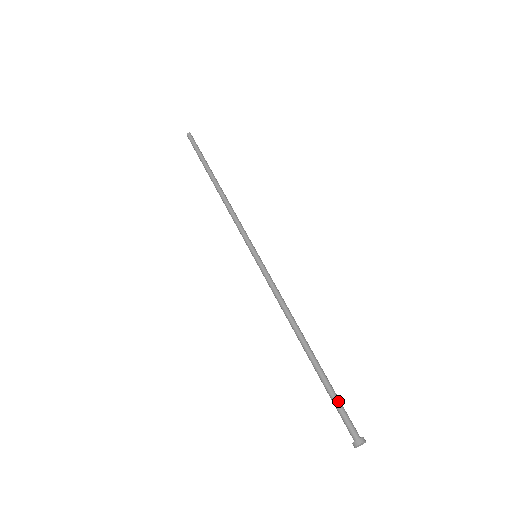
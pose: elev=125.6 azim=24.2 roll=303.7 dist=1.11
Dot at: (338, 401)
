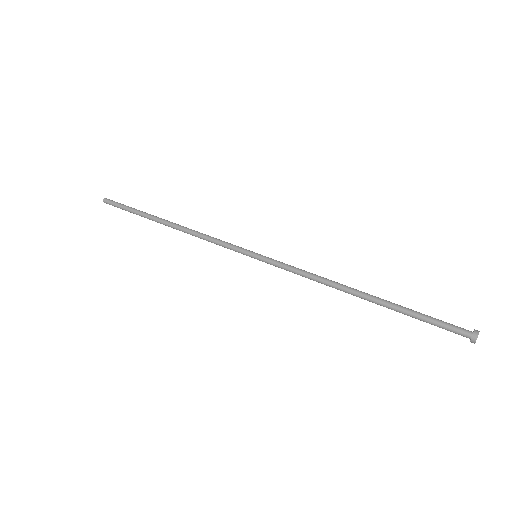
Dot at: (429, 320)
